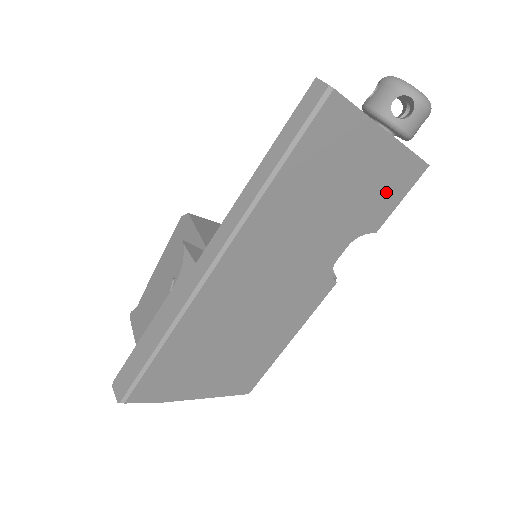
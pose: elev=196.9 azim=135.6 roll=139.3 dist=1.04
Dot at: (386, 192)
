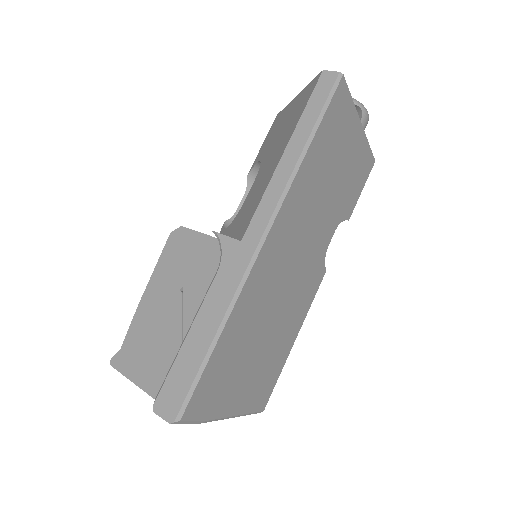
Dot at: (356, 180)
